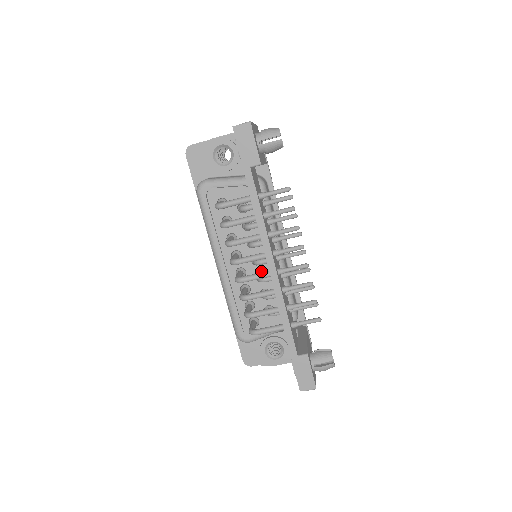
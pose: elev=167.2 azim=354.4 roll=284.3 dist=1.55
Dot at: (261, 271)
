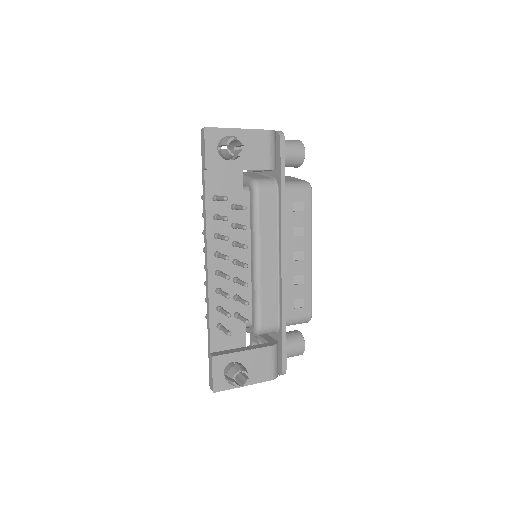
Dot at: occluded
